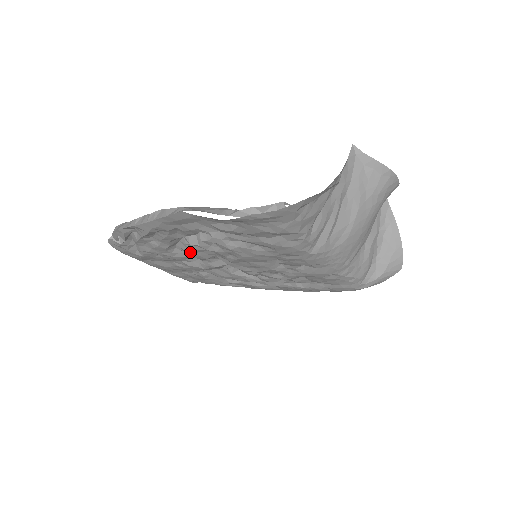
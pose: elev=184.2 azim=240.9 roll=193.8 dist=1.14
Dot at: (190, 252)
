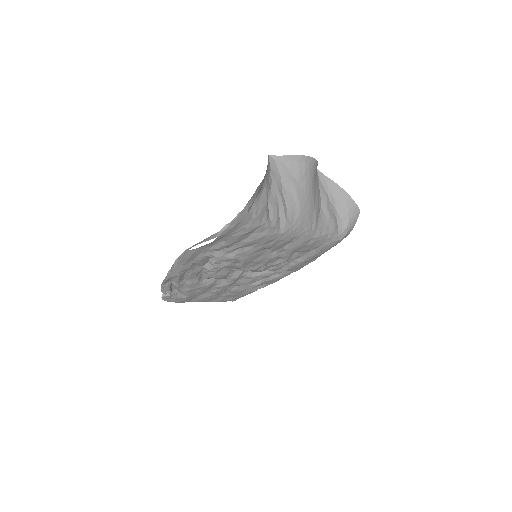
Dot at: (213, 276)
